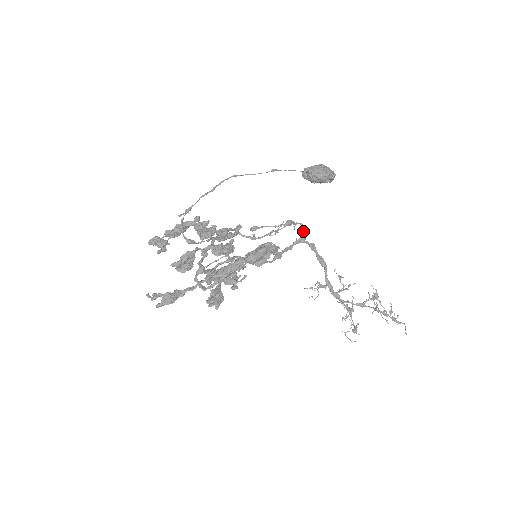
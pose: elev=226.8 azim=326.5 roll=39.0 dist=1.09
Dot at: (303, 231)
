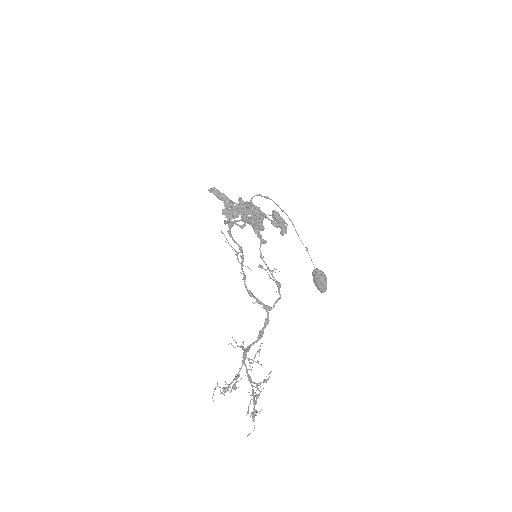
Dot at: (276, 302)
